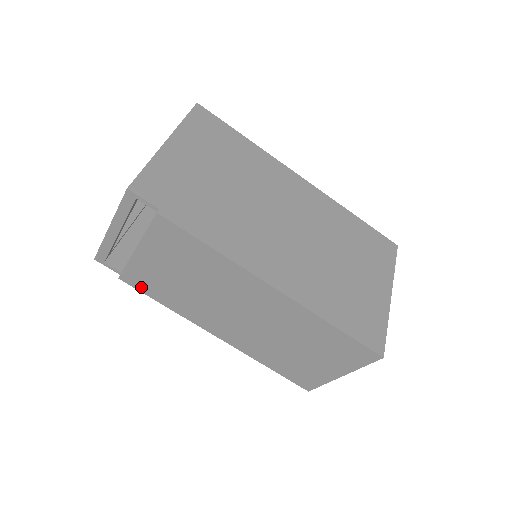
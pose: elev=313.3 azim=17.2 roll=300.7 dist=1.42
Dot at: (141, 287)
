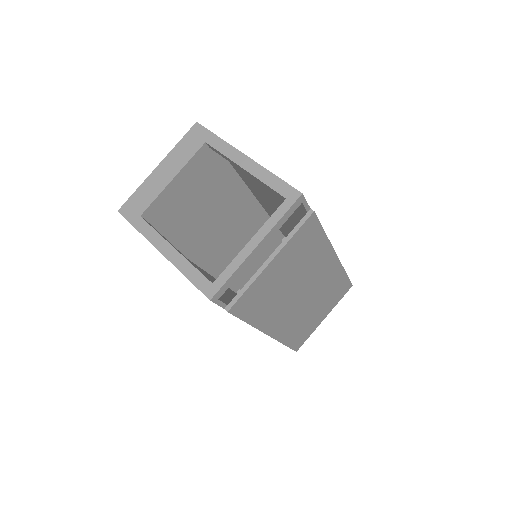
Dot at: (243, 311)
